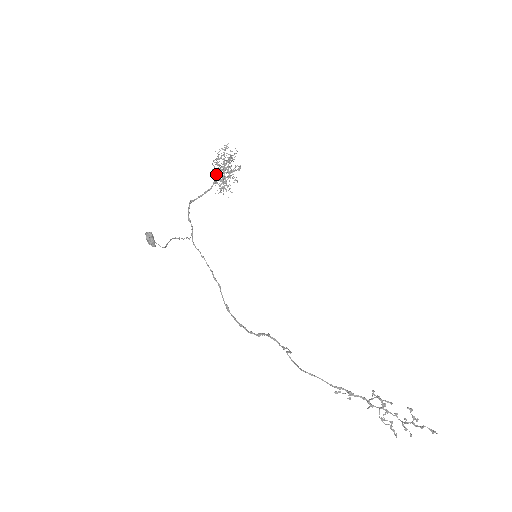
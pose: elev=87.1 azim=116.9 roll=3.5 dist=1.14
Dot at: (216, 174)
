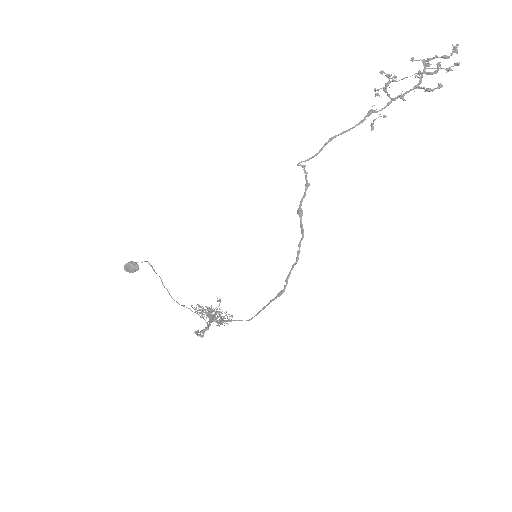
Dot at: (201, 310)
